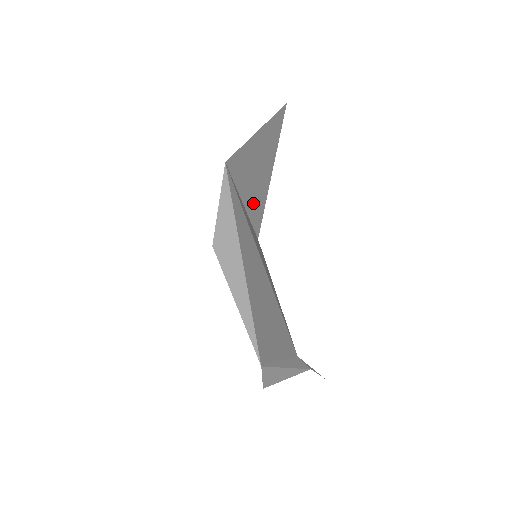
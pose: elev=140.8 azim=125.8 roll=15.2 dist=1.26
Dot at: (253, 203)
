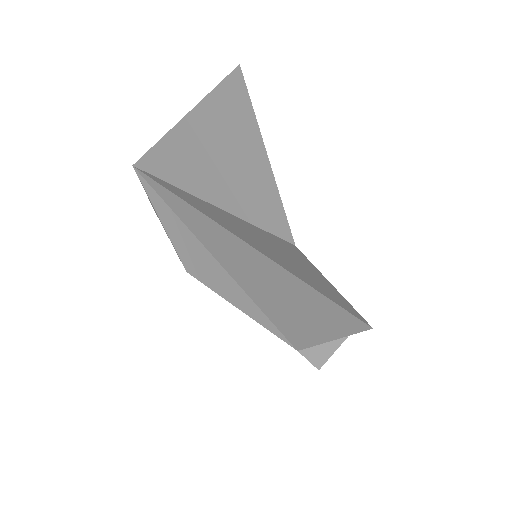
Dot at: (250, 206)
